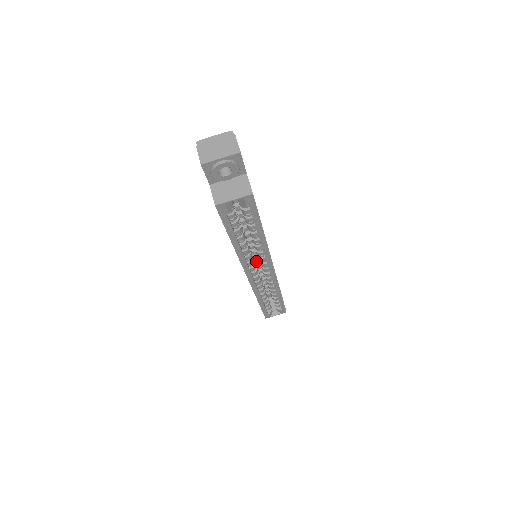
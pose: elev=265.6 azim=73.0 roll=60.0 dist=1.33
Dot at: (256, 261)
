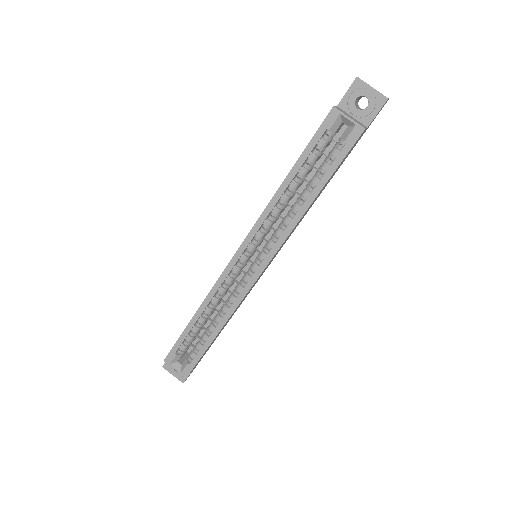
Dot at: (243, 271)
